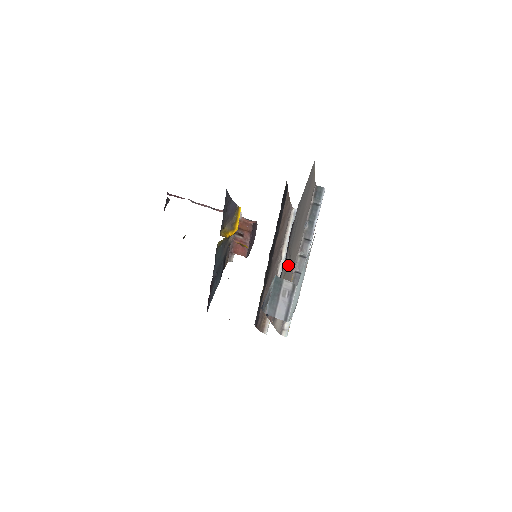
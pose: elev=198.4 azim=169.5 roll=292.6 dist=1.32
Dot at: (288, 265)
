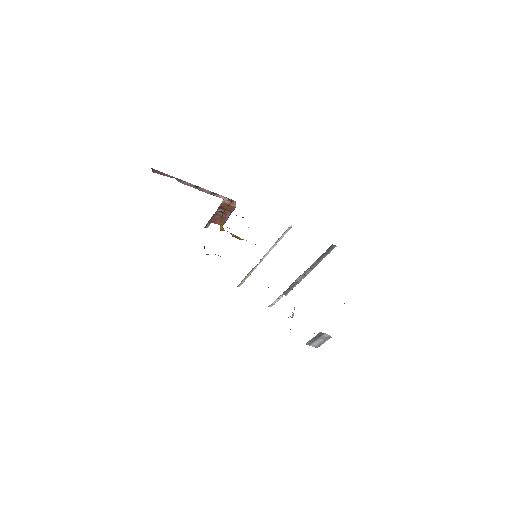
Dot at: occluded
